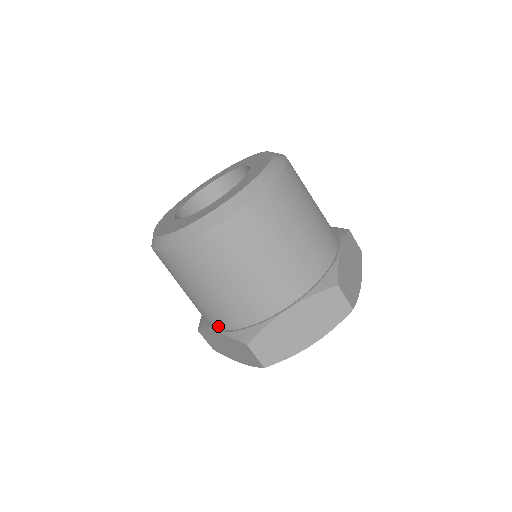
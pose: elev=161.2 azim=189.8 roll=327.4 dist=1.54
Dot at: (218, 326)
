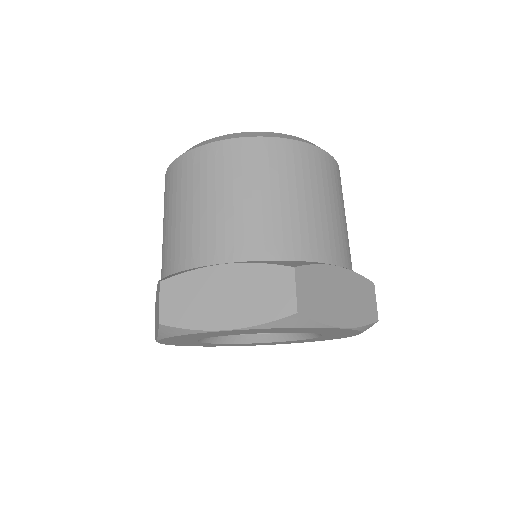
Dot at: (162, 276)
